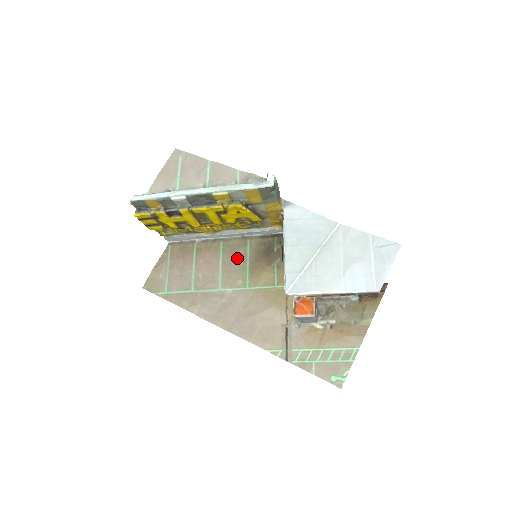
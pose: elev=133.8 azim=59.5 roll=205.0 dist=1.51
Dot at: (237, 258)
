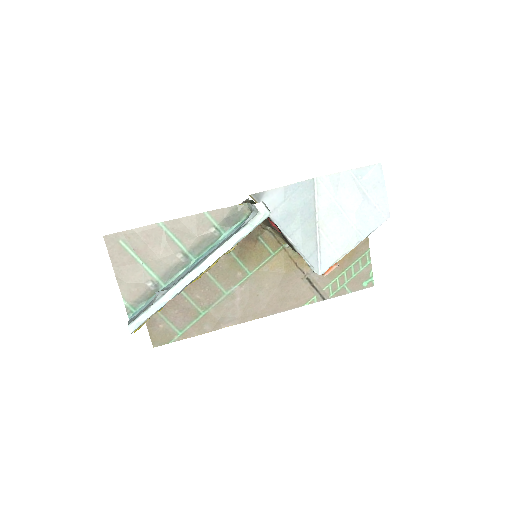
Dot at: occluded
